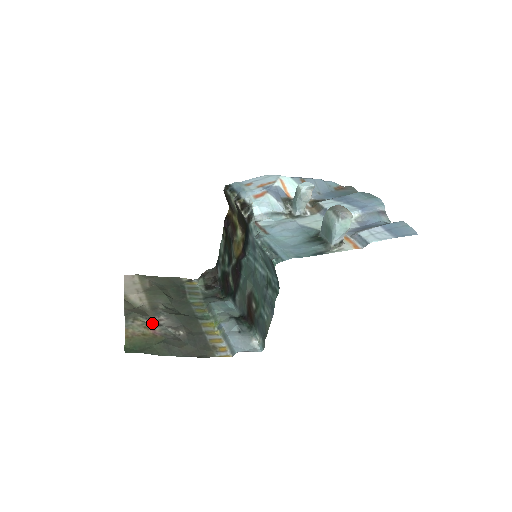
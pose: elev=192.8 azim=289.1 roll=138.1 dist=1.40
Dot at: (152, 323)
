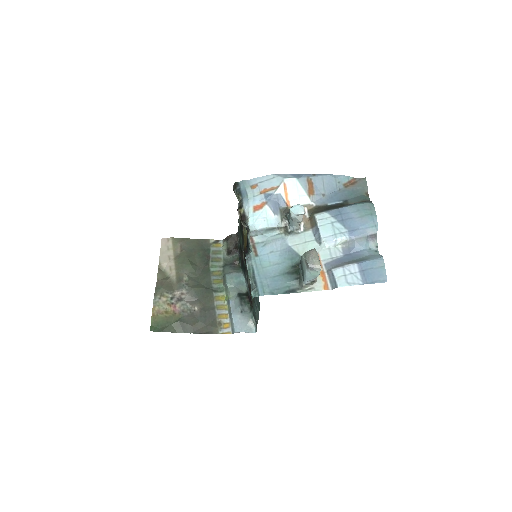
Dot at: (175, 297)
